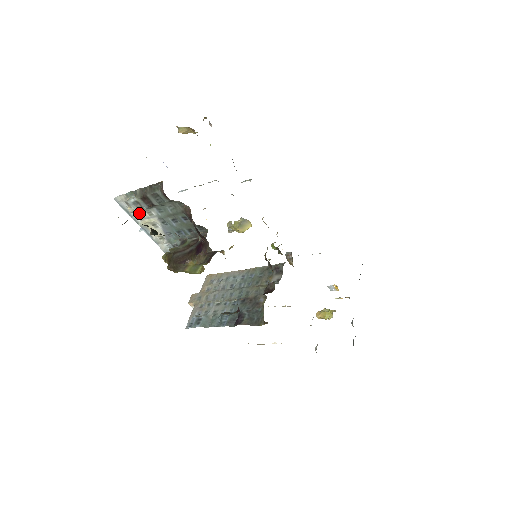
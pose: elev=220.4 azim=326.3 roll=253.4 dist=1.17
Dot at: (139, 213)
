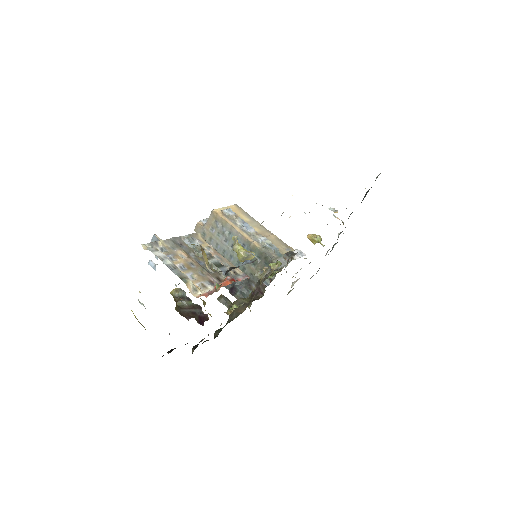
Dot at: occluded
